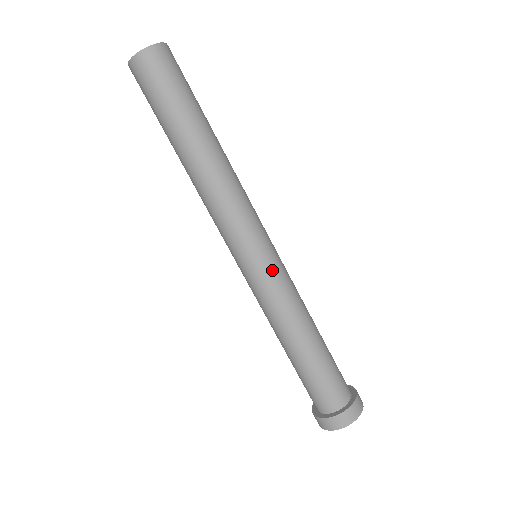
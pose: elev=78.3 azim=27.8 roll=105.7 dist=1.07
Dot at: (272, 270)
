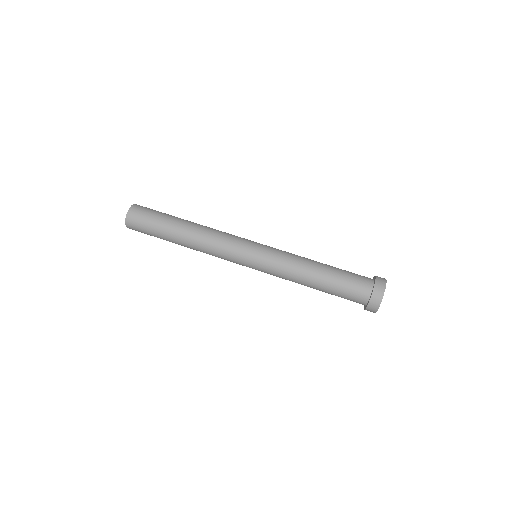
Dot at: (266, 253)
